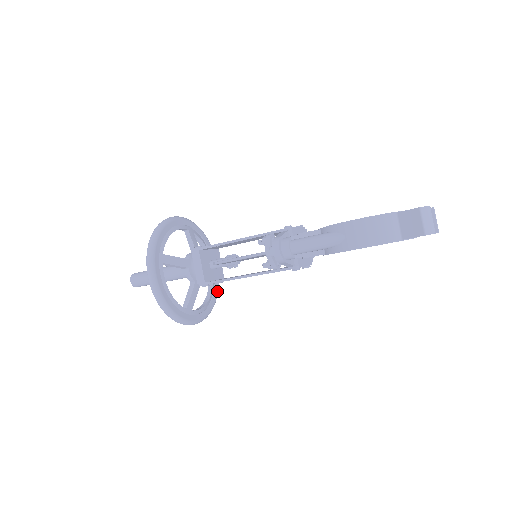
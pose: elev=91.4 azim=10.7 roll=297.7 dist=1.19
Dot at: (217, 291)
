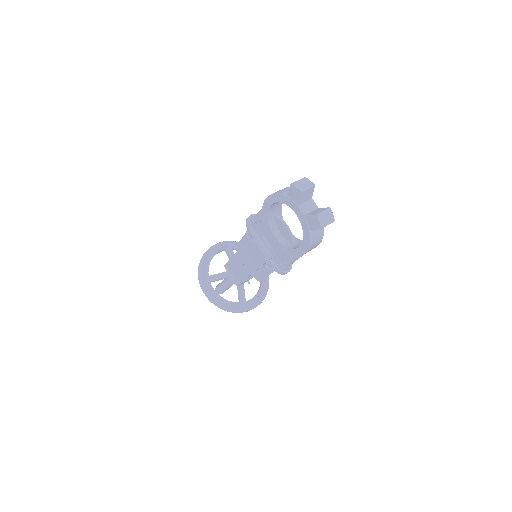
Dot at: (236, 309)
